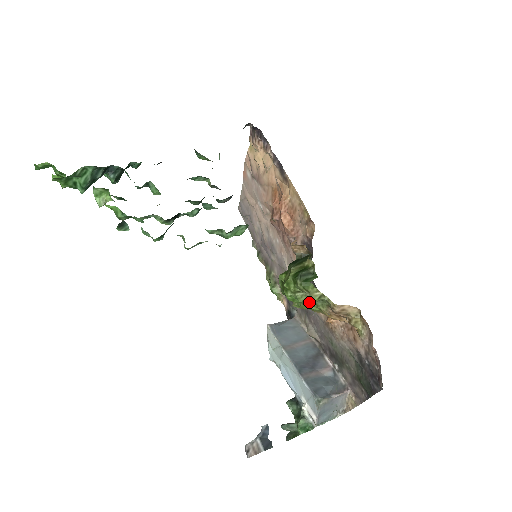
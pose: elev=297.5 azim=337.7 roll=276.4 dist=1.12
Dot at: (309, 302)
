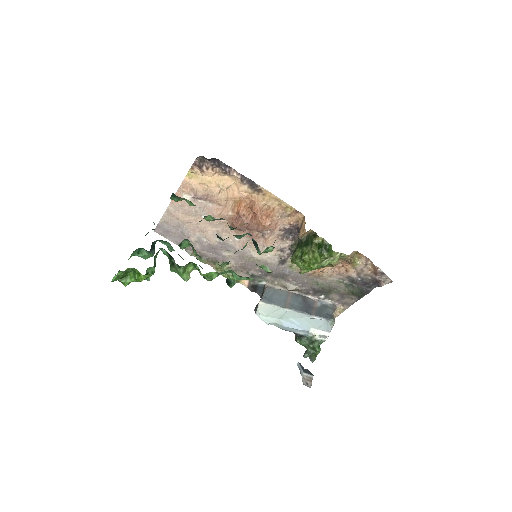
Dot at: occluded
